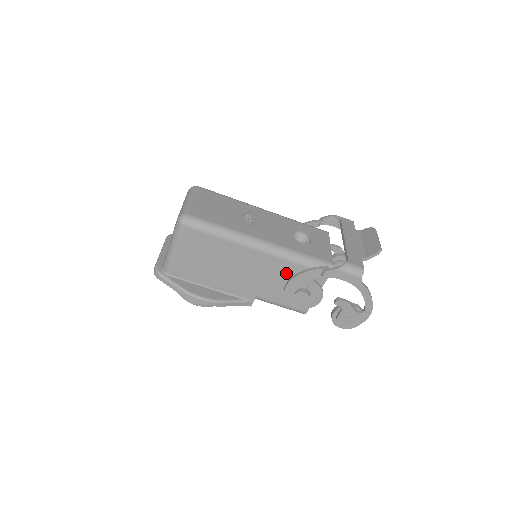
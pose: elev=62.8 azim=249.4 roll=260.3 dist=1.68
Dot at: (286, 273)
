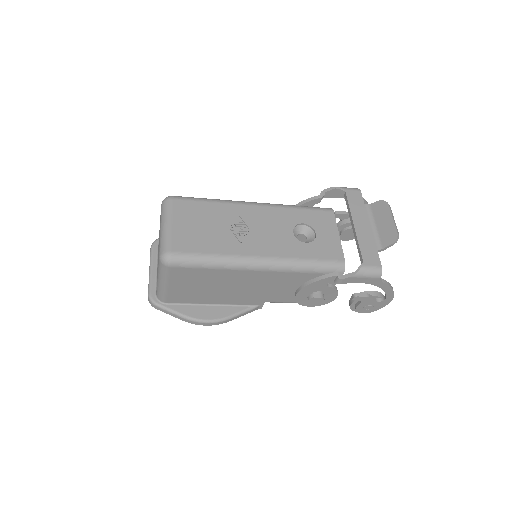
Dot at: (294, 281)
